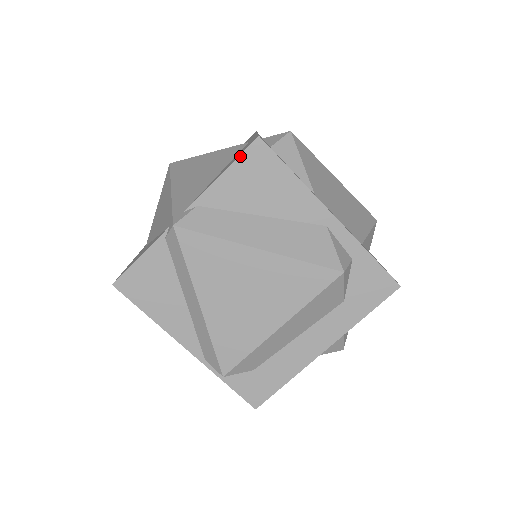
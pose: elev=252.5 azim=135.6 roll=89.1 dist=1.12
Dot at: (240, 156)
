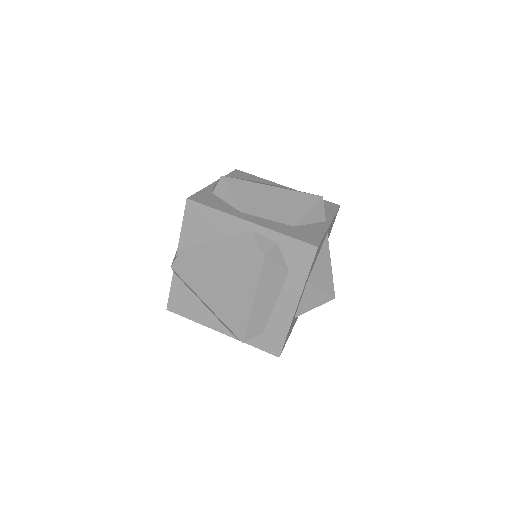
Dot at: (184, 214)
